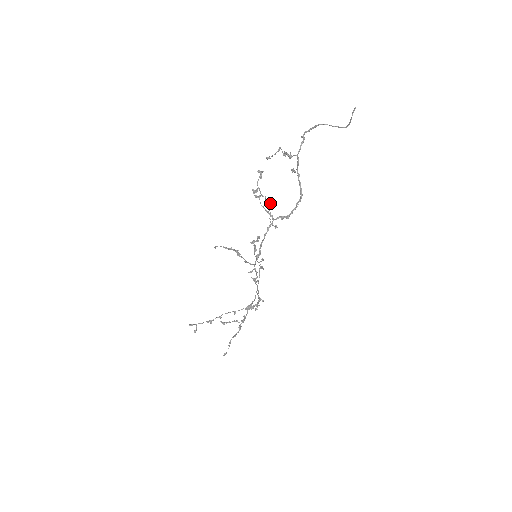
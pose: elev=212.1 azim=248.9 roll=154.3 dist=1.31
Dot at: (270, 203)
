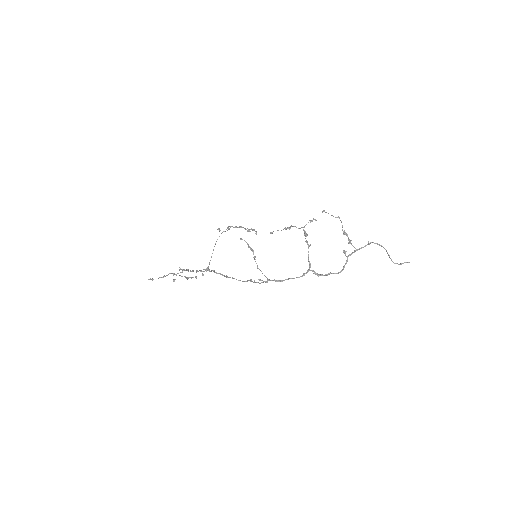
Dot at: occluded
